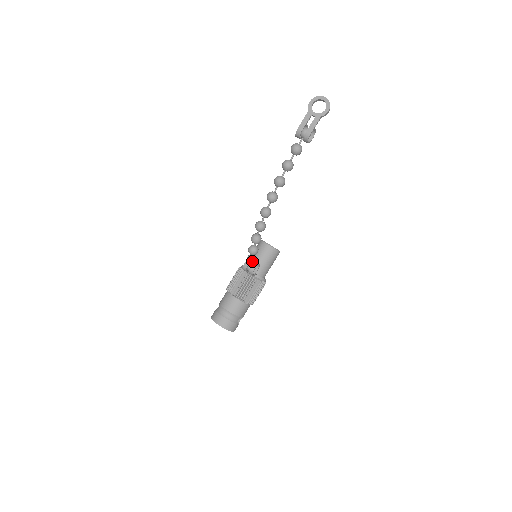
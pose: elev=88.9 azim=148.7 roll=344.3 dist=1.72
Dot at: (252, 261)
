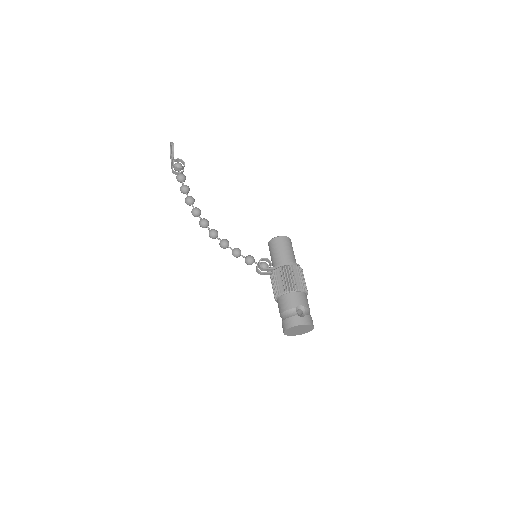
Dot at: (247, 260)
